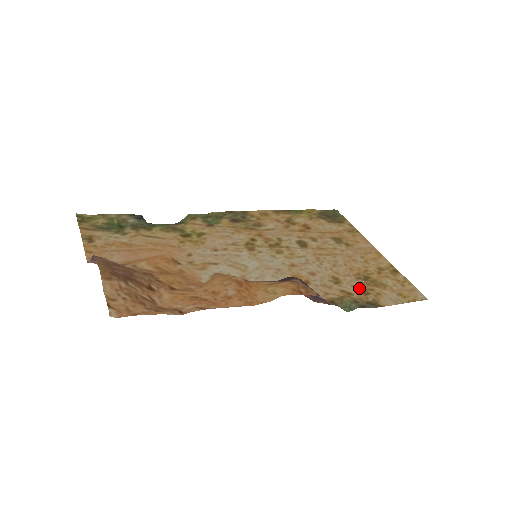
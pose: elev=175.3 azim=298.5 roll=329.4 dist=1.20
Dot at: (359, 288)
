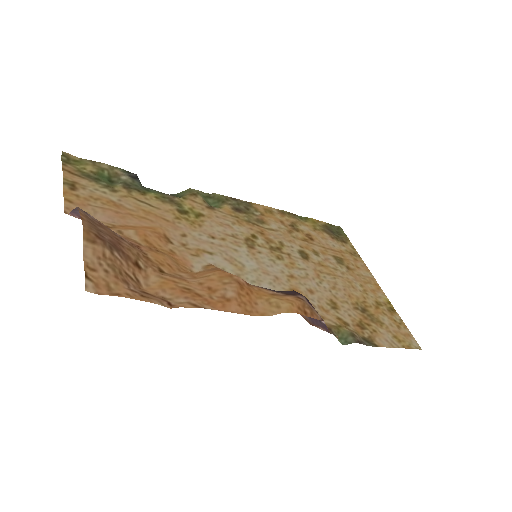
Dot at: (356, 319)
